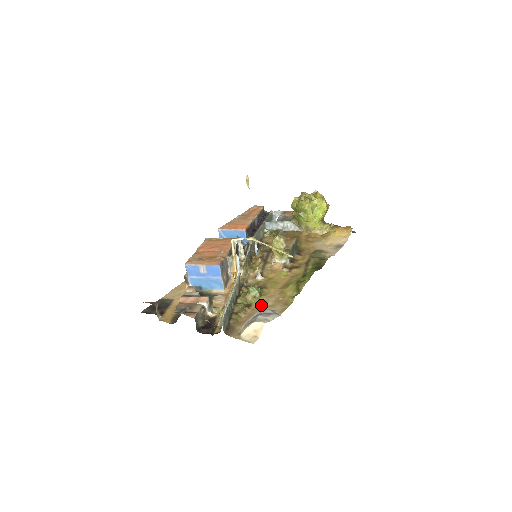
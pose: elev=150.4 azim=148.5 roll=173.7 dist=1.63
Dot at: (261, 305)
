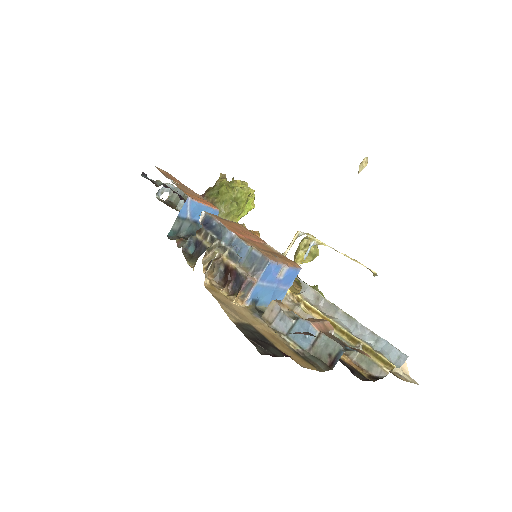
Dot at: occluded
